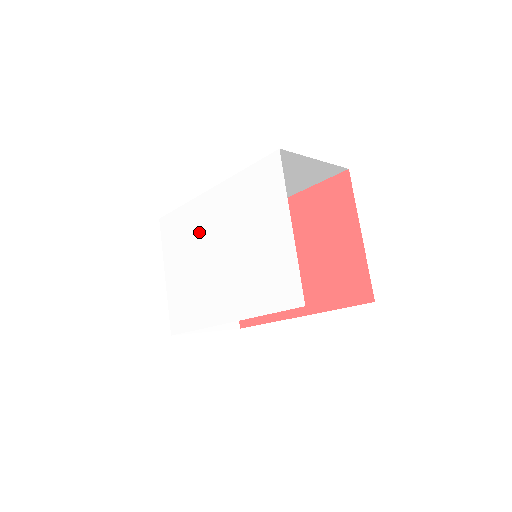
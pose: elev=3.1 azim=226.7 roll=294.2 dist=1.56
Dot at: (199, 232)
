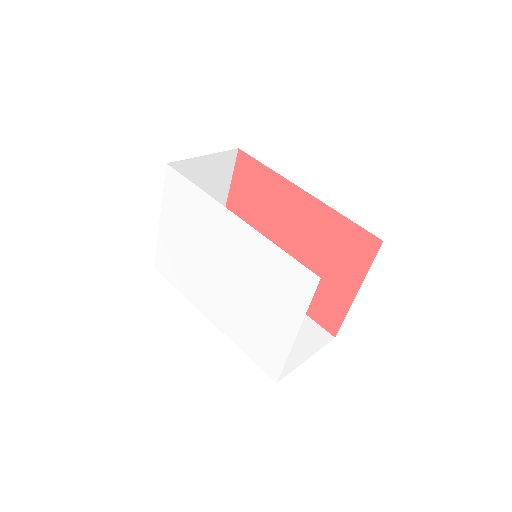
Dot at: (208, 233)
